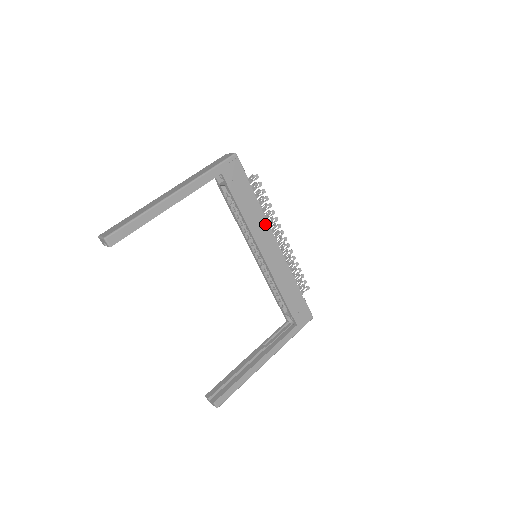
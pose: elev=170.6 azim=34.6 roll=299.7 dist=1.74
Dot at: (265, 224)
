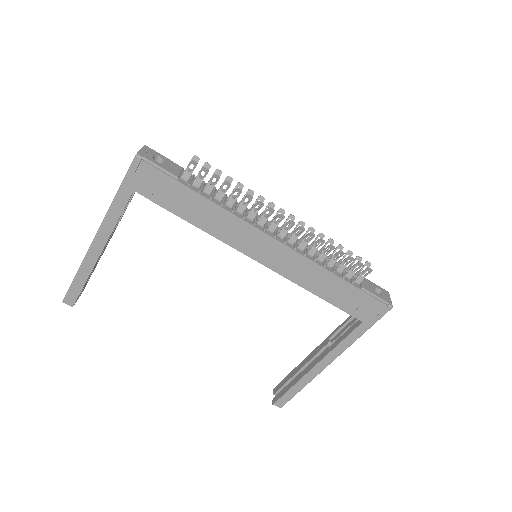
Dot at: (238, 222)
